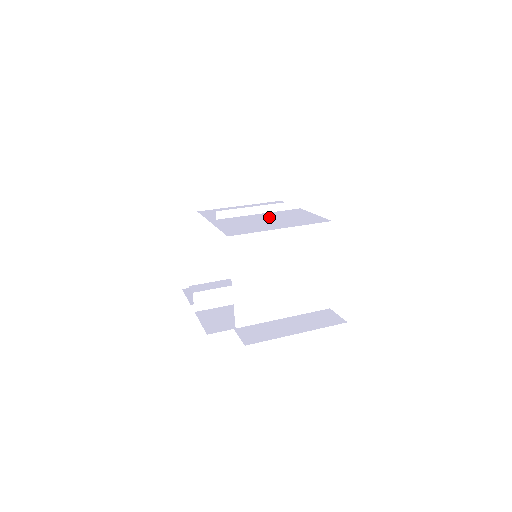
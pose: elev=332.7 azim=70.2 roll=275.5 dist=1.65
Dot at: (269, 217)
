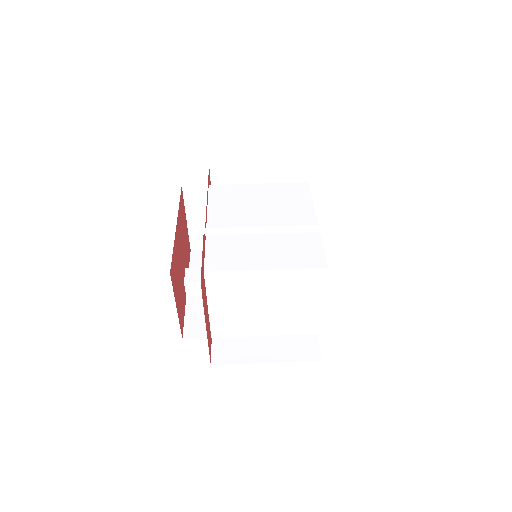
Dot at: occluded
